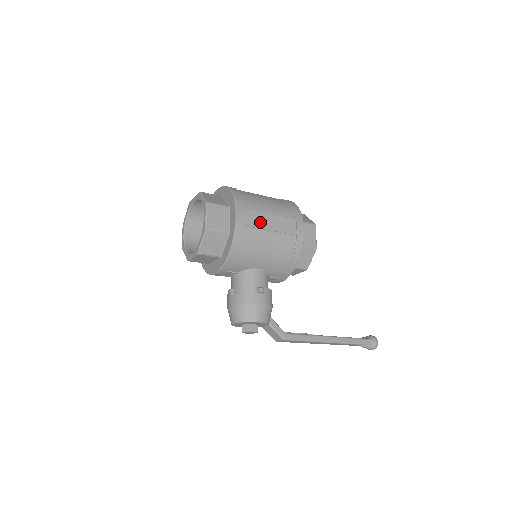
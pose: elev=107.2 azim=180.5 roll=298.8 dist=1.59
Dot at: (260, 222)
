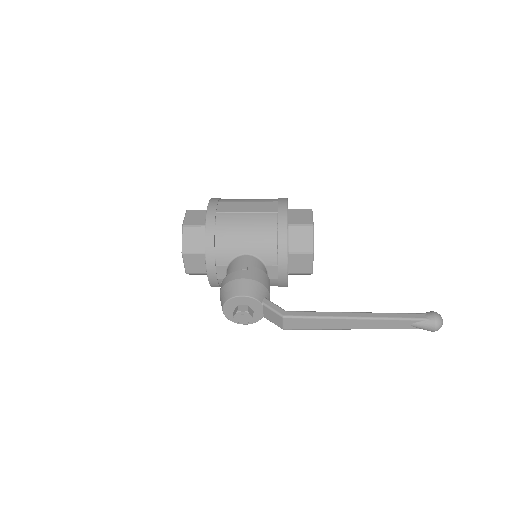
Dot at: (234, 208)
